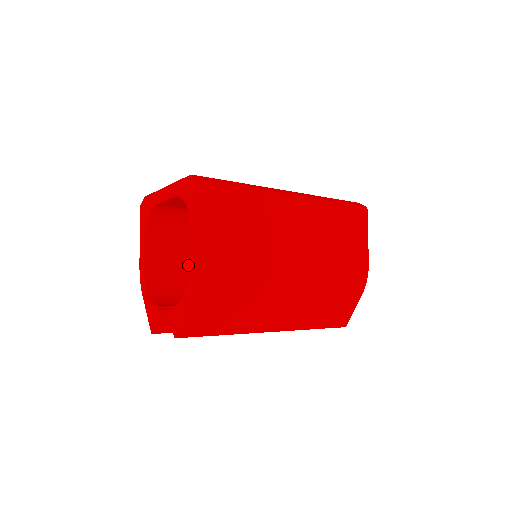
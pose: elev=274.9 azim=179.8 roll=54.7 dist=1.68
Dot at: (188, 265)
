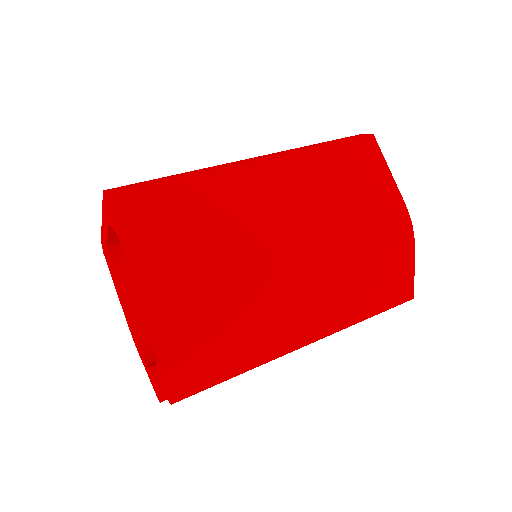
Dot at: occluded
